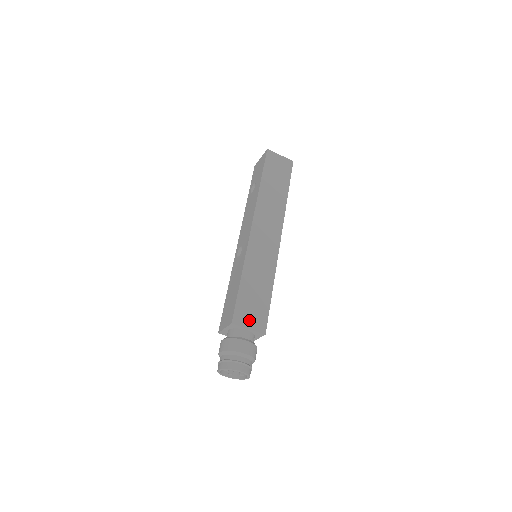
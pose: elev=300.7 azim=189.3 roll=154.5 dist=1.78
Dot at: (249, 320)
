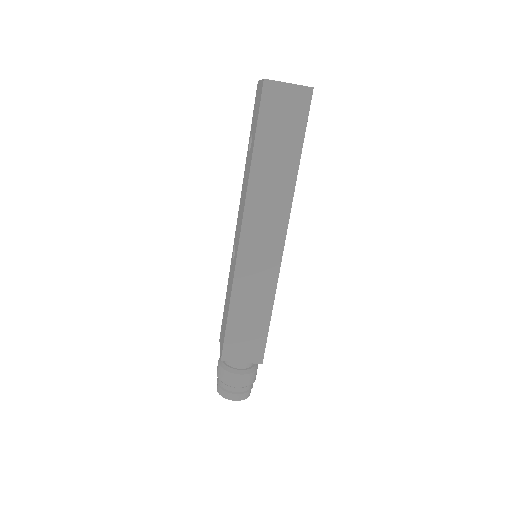
Dot at: (242, 353)
